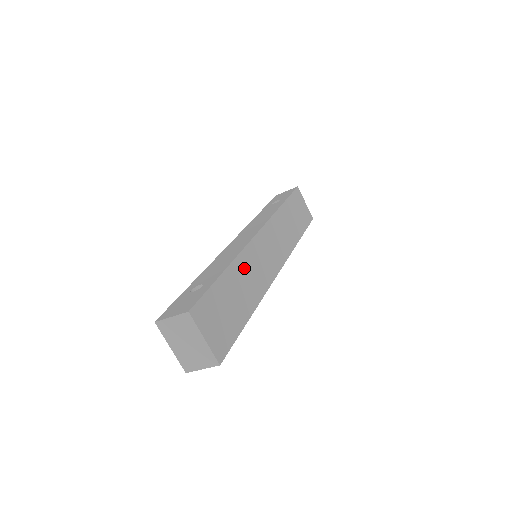
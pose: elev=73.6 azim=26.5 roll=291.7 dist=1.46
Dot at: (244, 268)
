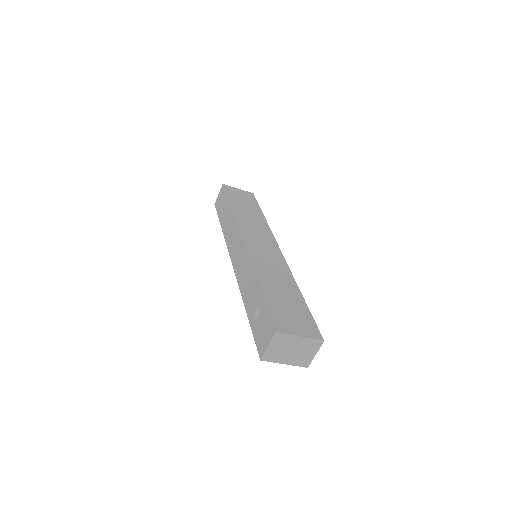
Dot at: (265, 271)
